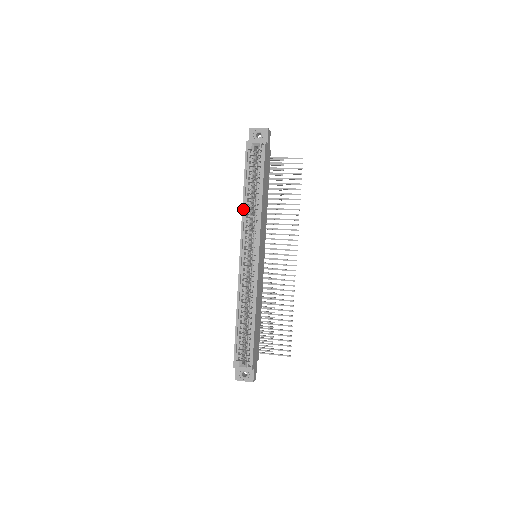
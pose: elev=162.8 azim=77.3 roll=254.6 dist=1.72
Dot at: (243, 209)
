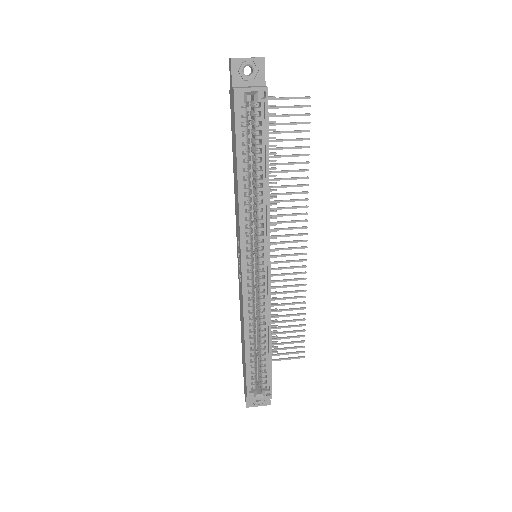
Dot at: (240, 203)
